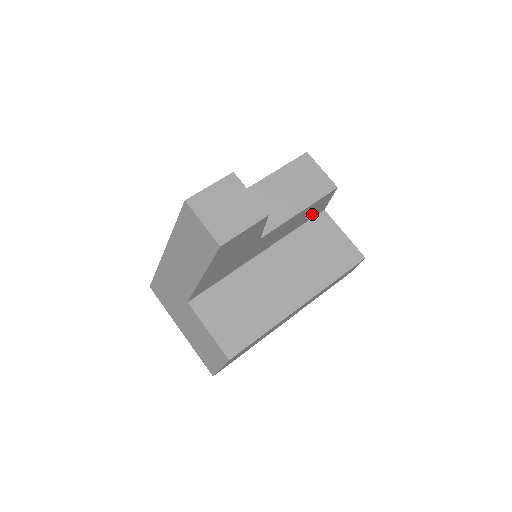
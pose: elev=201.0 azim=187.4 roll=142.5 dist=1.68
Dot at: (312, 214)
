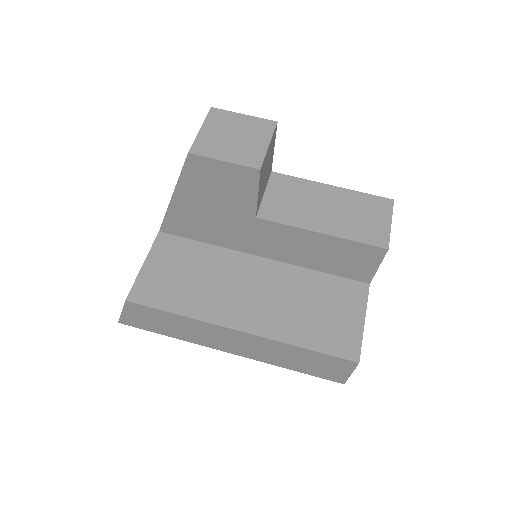
Dot at: (347, 268)
